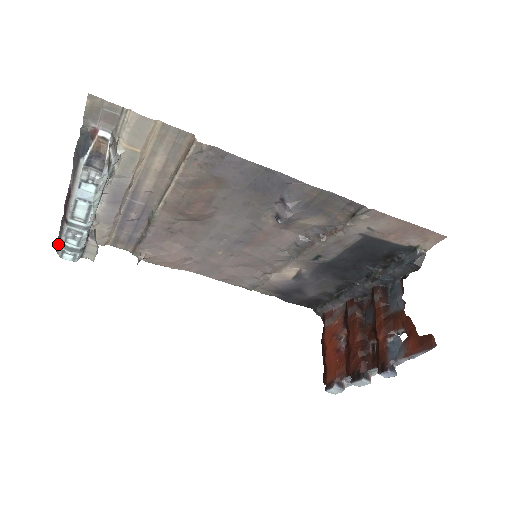
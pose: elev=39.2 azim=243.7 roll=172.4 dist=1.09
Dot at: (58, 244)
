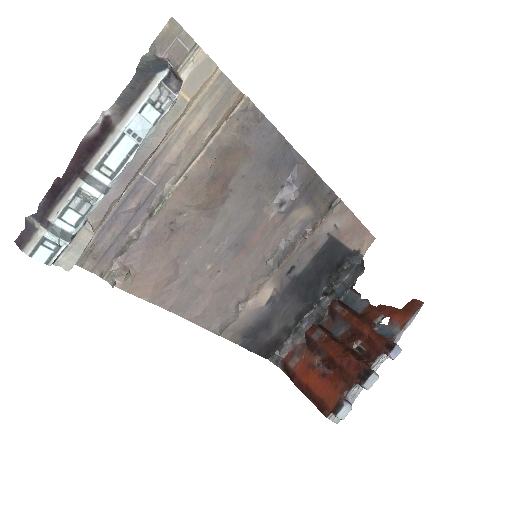
Dot at: (33, 232)
